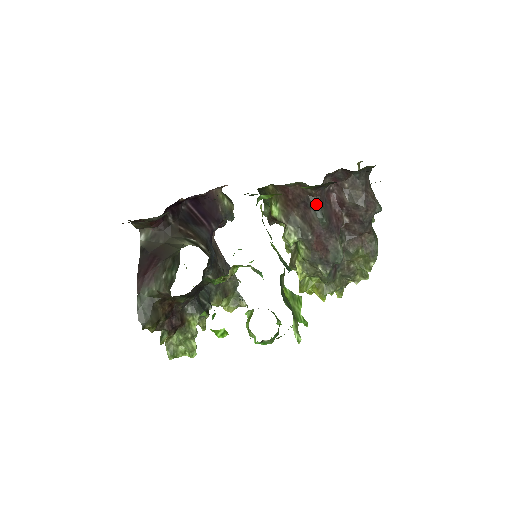
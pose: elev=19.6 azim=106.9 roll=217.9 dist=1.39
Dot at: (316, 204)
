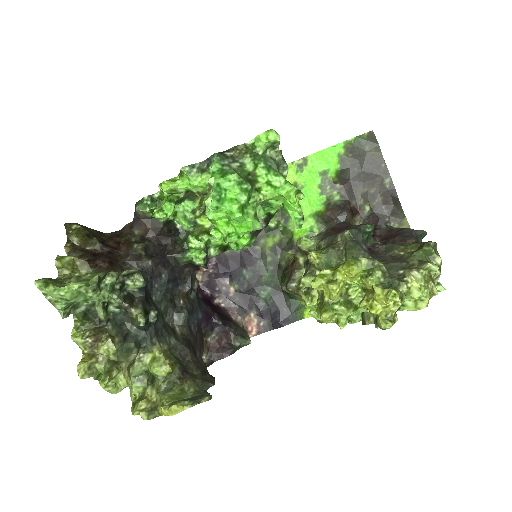
Dot at: occluded
